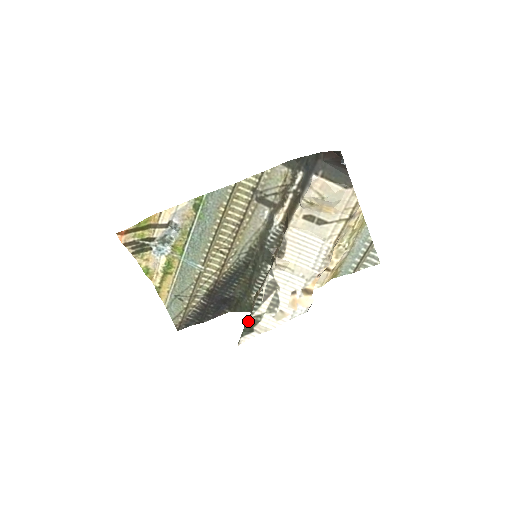
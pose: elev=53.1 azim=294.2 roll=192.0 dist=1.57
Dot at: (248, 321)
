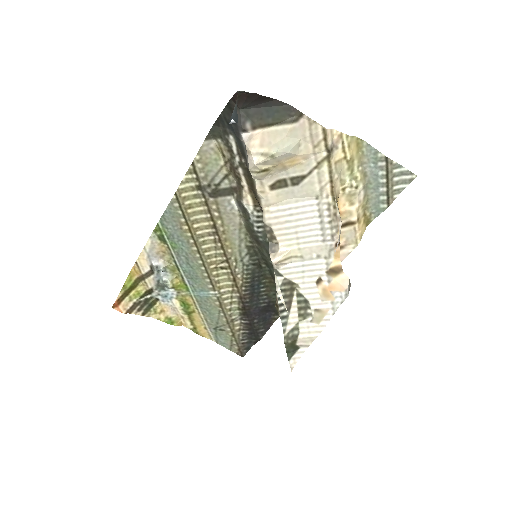
Dot at: (284, 341)
